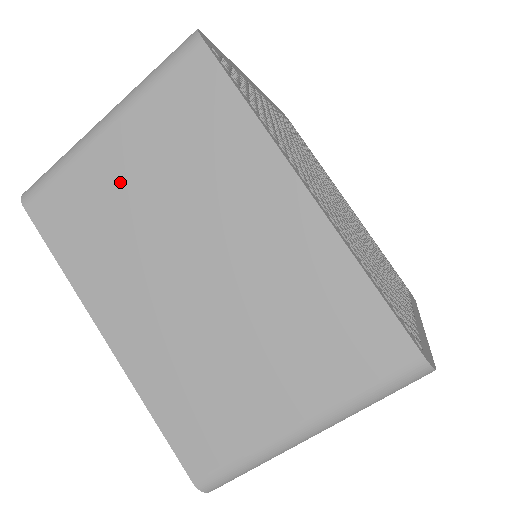
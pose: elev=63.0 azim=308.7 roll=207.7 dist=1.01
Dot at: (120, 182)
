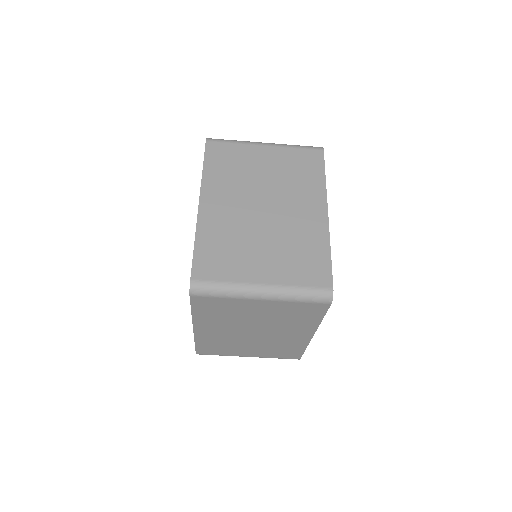
Dot at: (257, 162)
